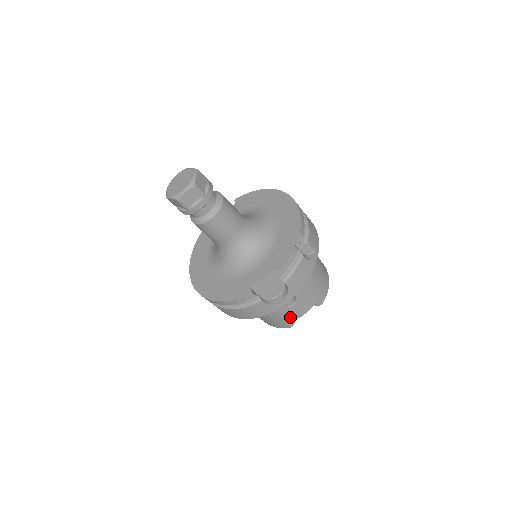
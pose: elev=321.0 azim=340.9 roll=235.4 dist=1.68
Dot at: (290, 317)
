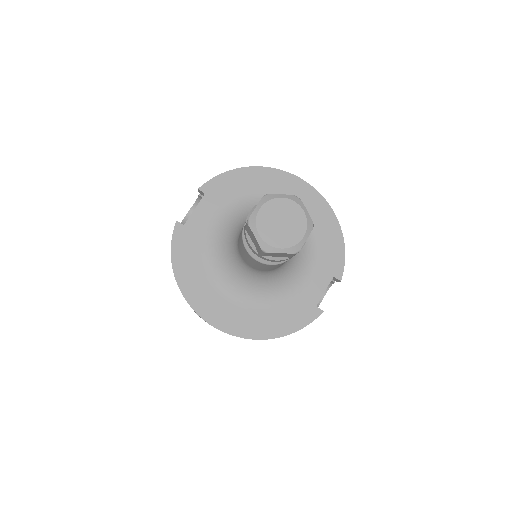
Dot at: occluded
